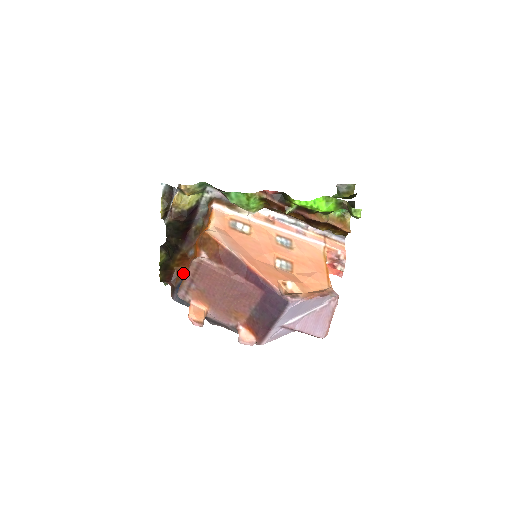
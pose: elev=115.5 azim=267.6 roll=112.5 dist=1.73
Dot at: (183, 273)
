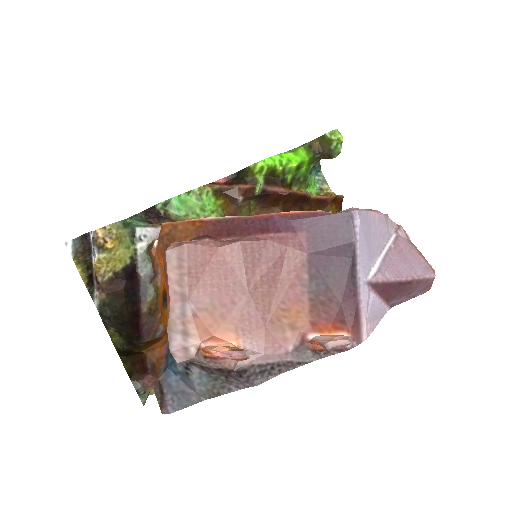
Dot at: (162, 346)
